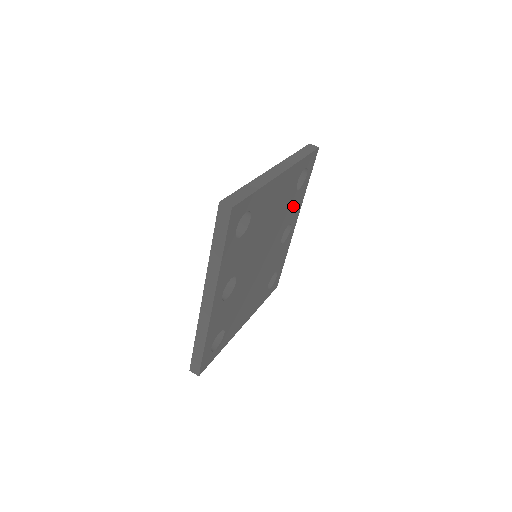
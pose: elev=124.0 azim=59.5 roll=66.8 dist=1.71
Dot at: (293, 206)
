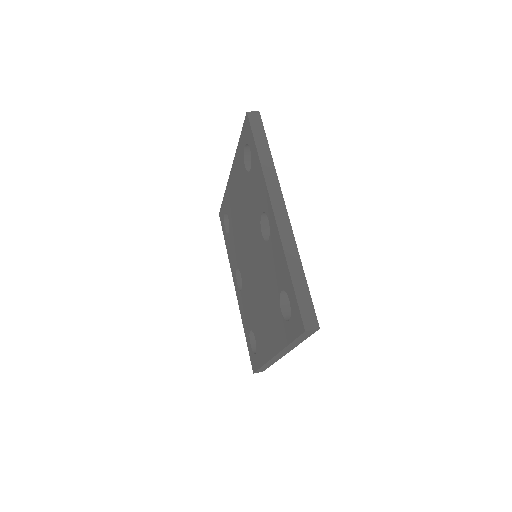
Dot at: occluded
